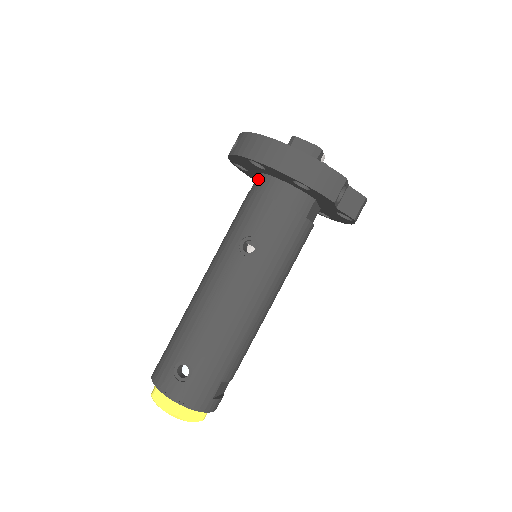
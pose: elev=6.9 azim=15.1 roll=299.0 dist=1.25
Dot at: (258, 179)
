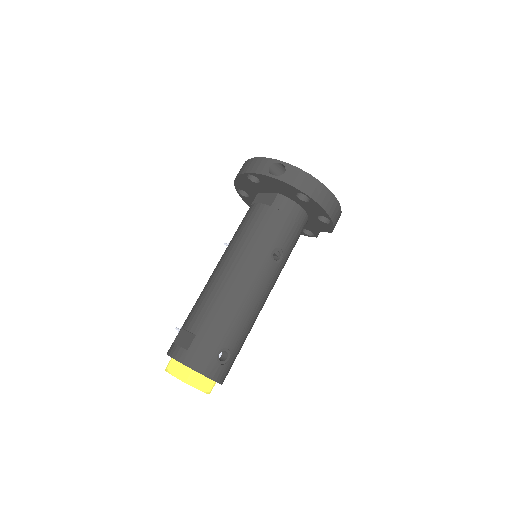
Dot at: (281, 200)
